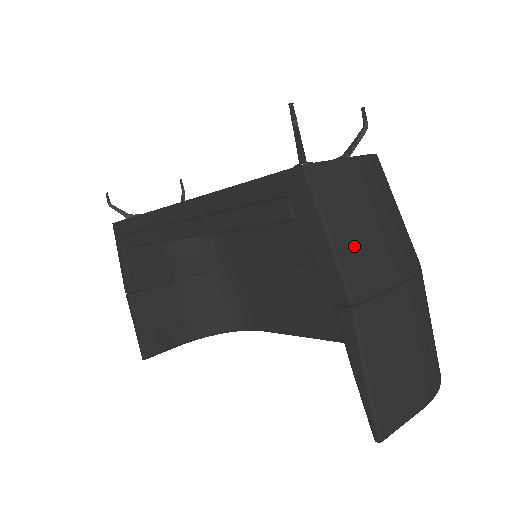
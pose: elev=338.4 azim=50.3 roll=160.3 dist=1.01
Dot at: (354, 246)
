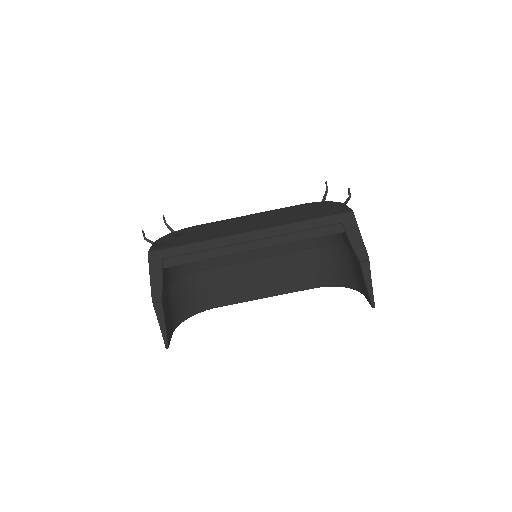
Dot at: occluded
